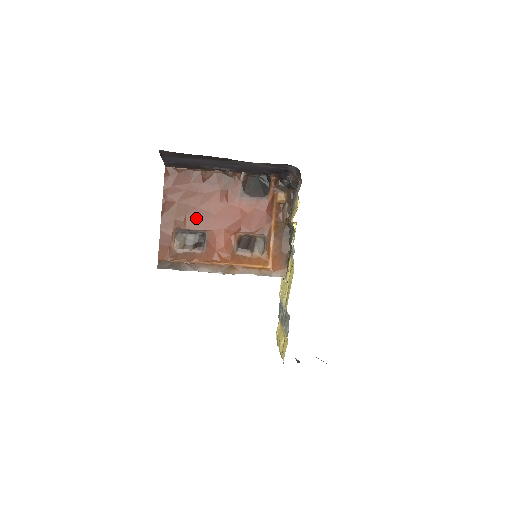
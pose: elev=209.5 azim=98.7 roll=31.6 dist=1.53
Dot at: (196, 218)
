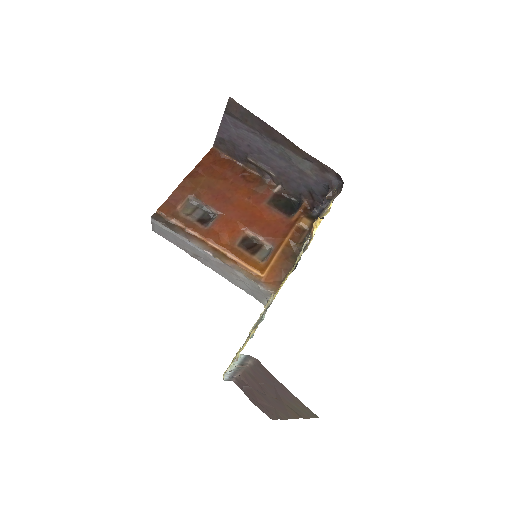
Dot at: (216, 197)
